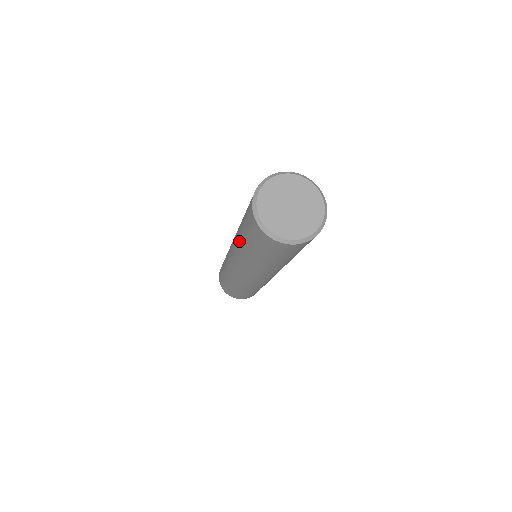
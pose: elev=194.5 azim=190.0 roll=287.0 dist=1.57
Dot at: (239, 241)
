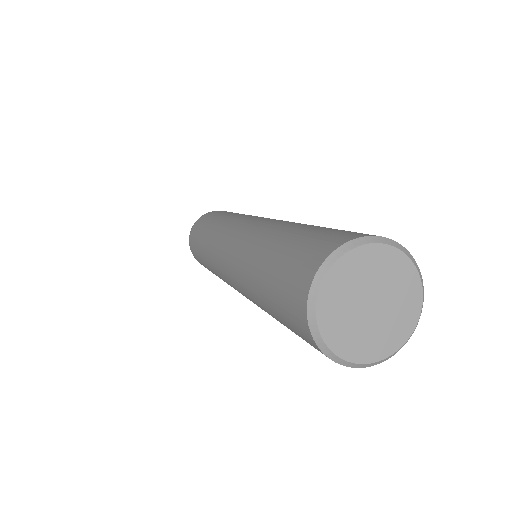
Dot at: (257, 302)
